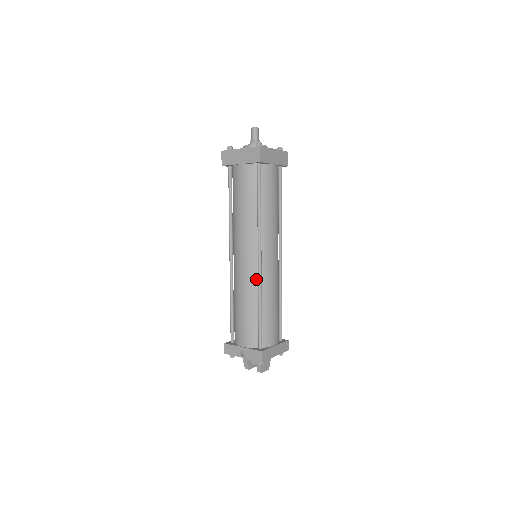
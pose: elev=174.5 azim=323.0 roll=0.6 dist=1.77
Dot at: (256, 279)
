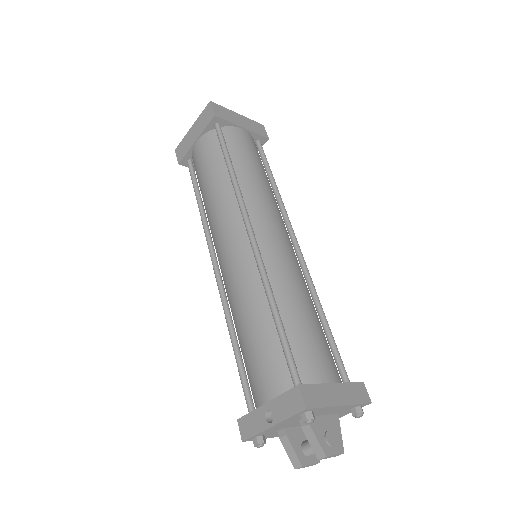
Dot at: (255, 268)
